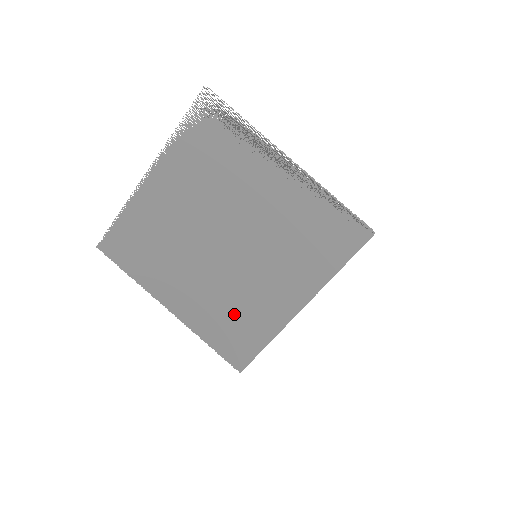
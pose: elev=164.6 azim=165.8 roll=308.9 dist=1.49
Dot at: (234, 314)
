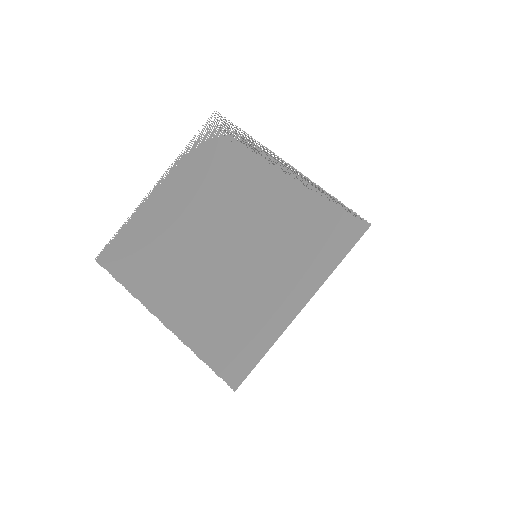
Dot at: (231, 320)
